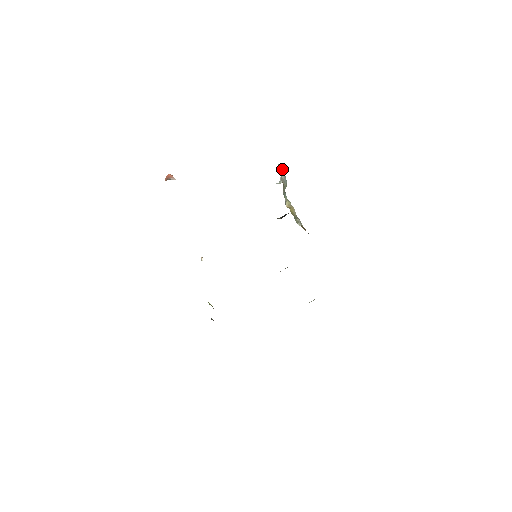
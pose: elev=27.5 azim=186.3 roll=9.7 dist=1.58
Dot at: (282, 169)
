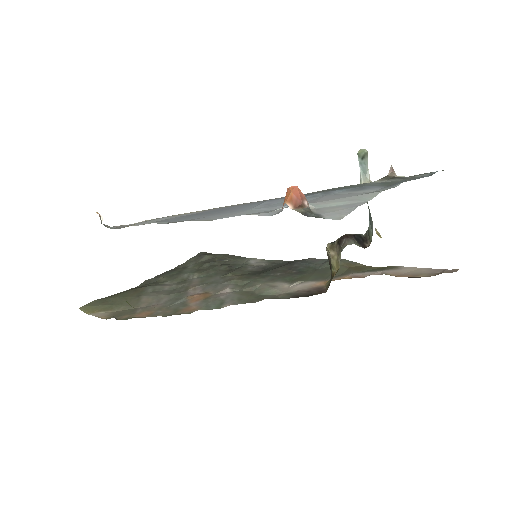
Dot at: occluded
